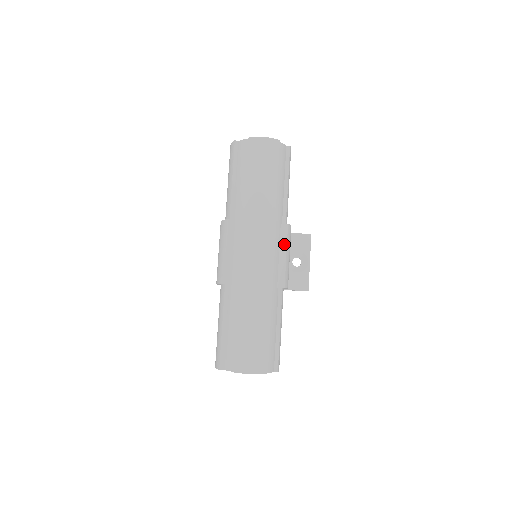
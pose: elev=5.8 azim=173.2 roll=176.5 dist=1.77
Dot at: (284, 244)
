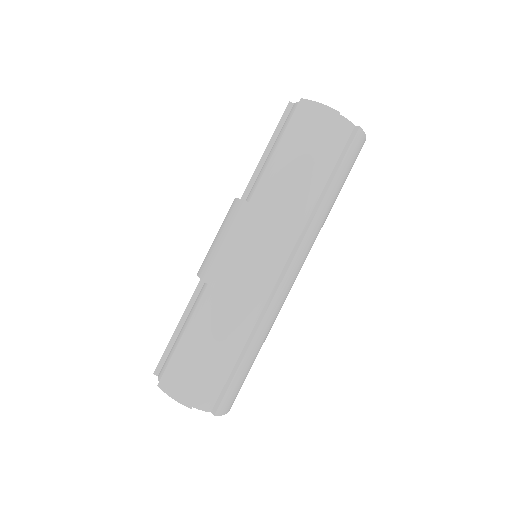
Dot at: occluded
